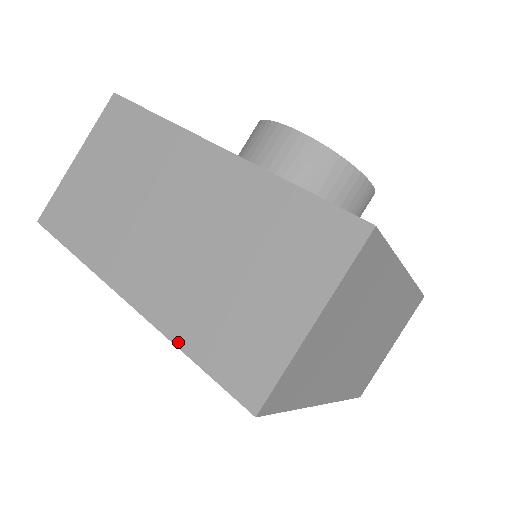
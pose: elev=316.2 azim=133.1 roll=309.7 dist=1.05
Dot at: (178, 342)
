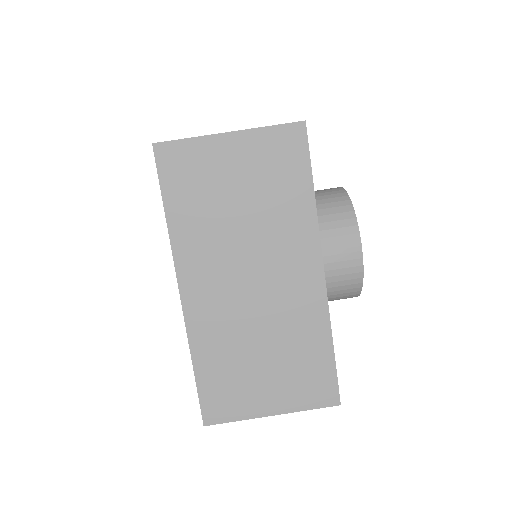
Dot at: occluded
